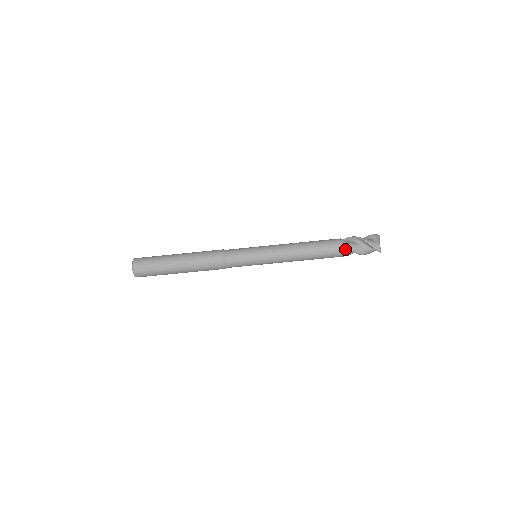
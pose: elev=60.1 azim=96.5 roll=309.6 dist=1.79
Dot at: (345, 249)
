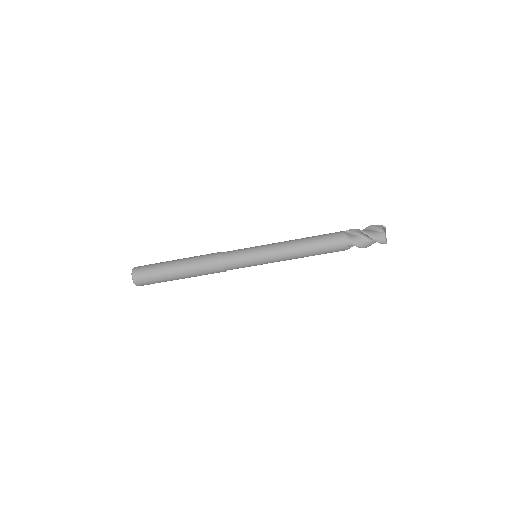
Dot at: (349, 245)
